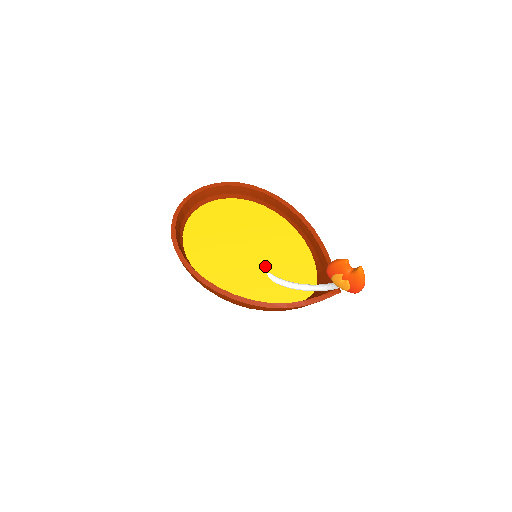
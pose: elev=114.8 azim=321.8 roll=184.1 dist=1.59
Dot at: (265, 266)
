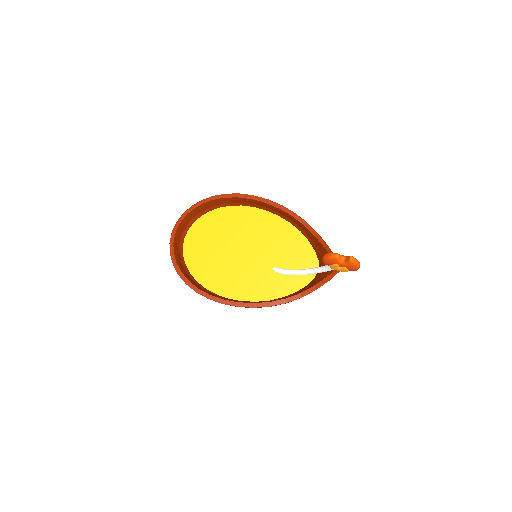
Dot at: (268, 263)
